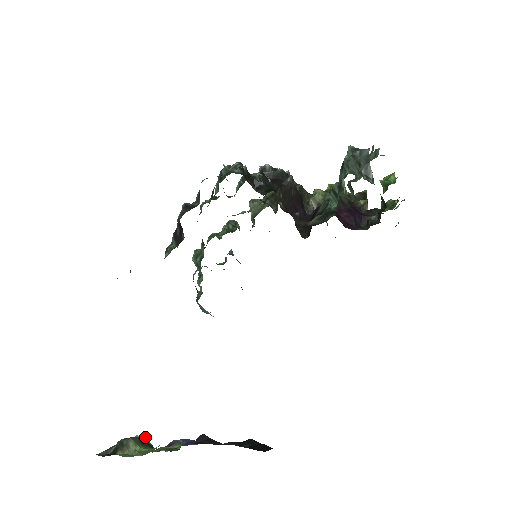
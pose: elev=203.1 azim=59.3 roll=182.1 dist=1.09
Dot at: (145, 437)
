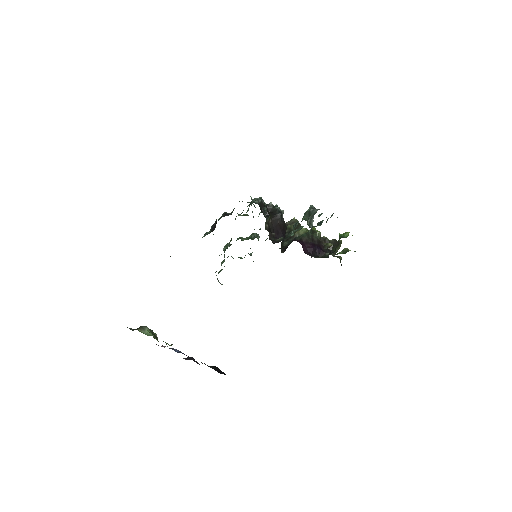
Dot at: occluded
